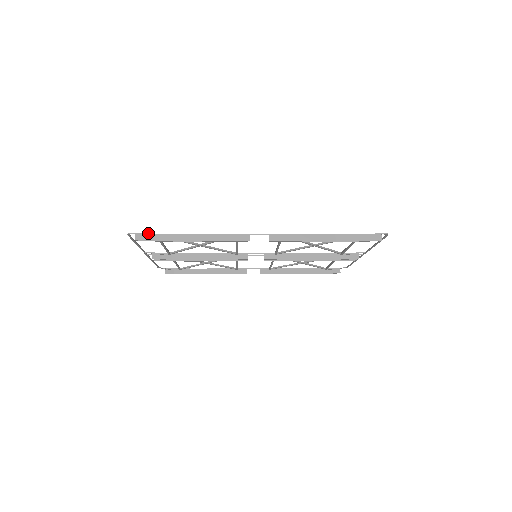
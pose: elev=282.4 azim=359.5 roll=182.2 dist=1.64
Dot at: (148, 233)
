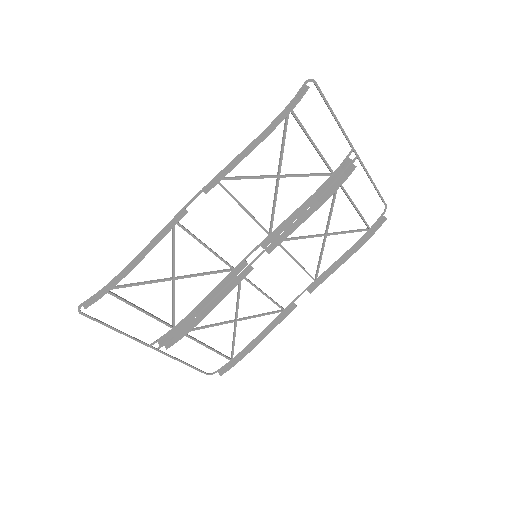
Dot at: (95, 294)
